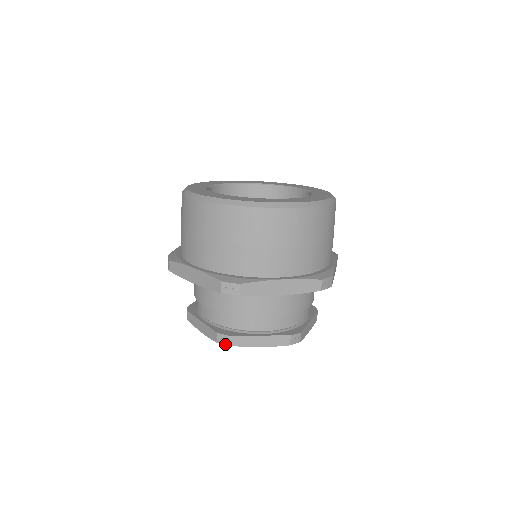
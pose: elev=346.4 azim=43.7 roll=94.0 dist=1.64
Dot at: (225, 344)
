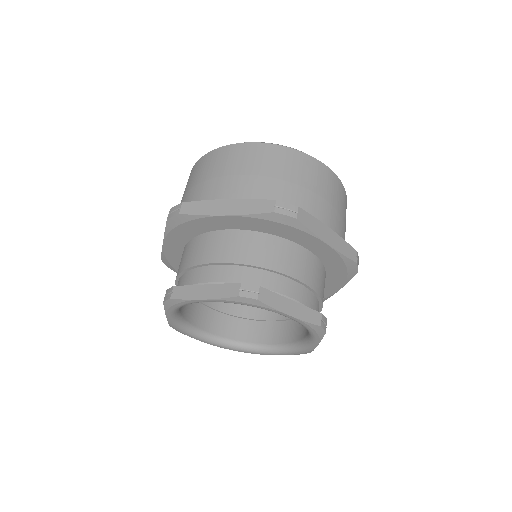
Dot at: (252, 297)
